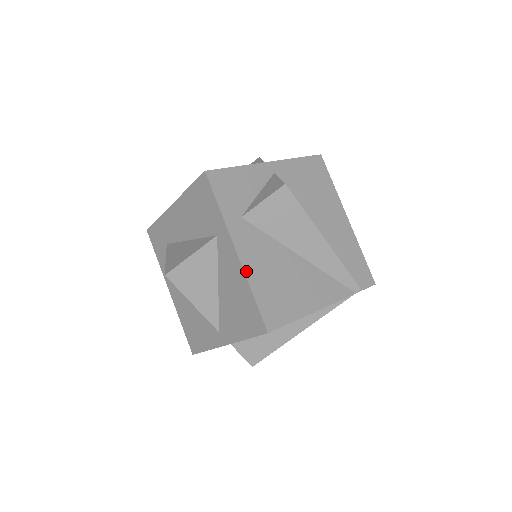
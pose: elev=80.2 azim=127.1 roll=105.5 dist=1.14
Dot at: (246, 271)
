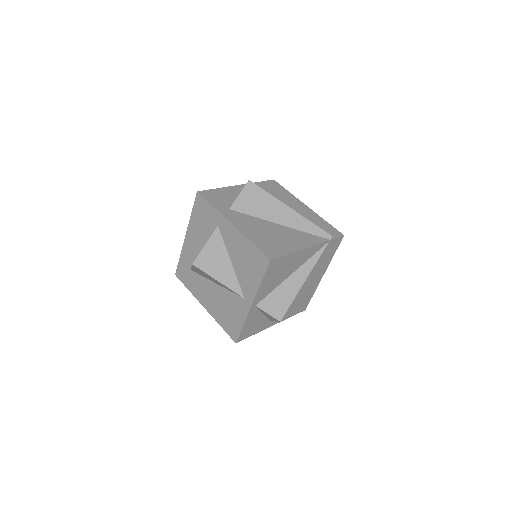
Dot at: (242, 232)
